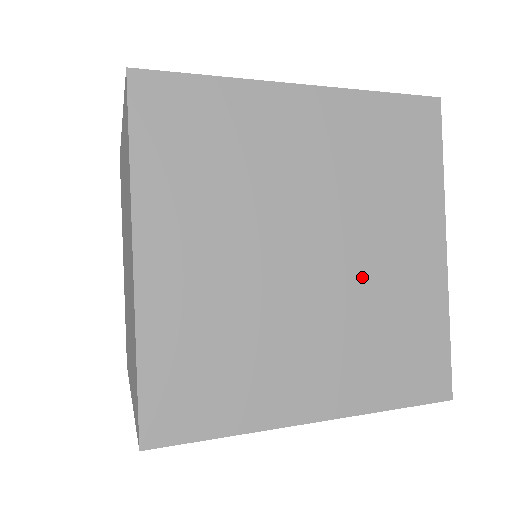
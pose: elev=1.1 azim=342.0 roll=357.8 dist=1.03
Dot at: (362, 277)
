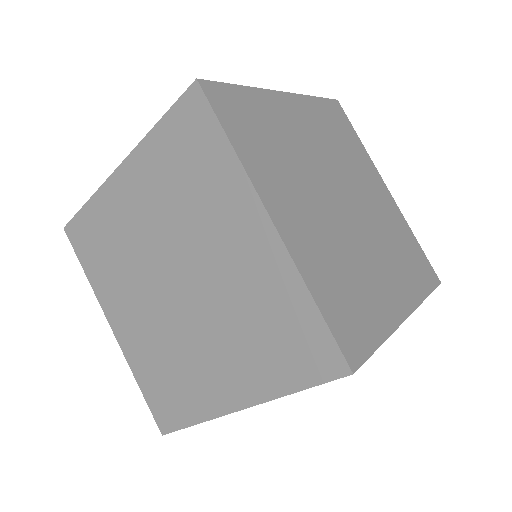
Dot at: (357, 246)
